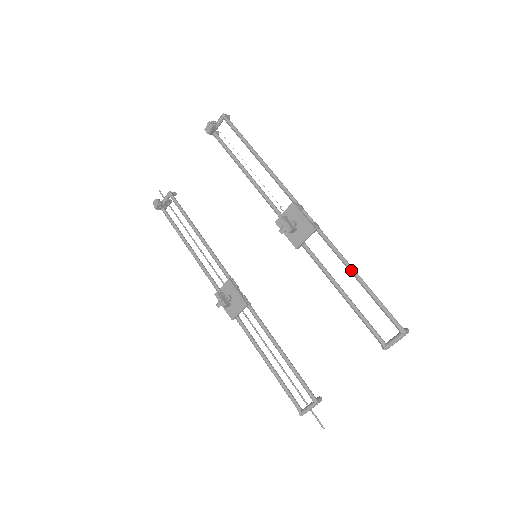
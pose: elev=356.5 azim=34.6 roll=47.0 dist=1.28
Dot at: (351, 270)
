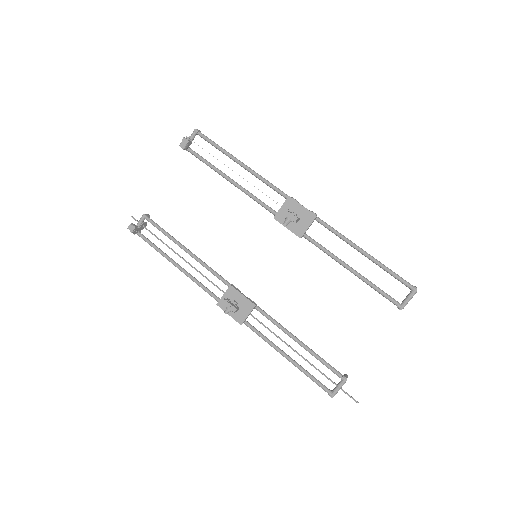
Dot at: (355, 246)
